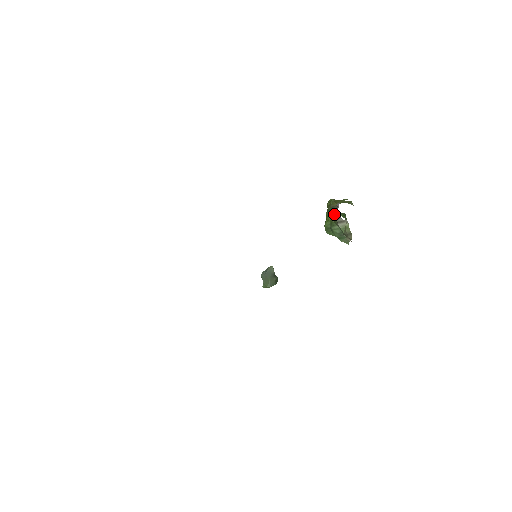
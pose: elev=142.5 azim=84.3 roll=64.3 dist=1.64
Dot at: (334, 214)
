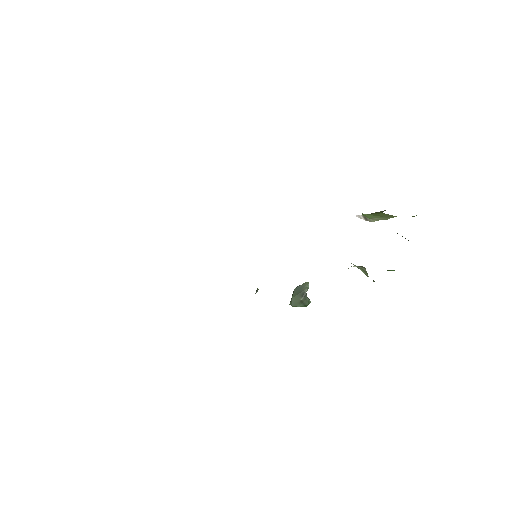
Dot at: occluded
